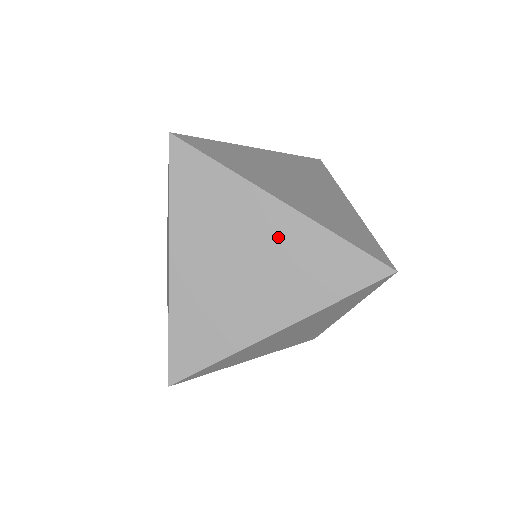
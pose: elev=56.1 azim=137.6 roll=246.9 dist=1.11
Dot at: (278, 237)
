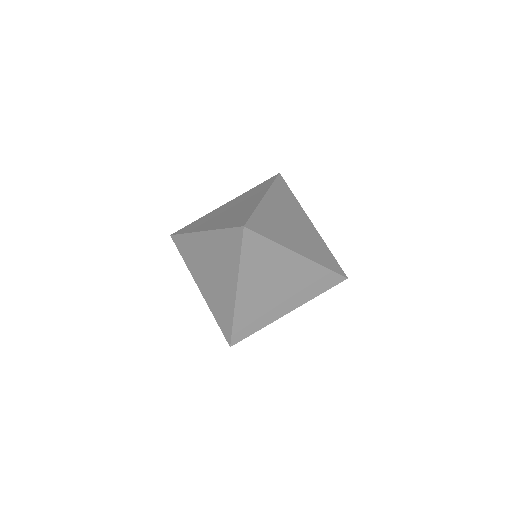
Dot at: (297, 272)
